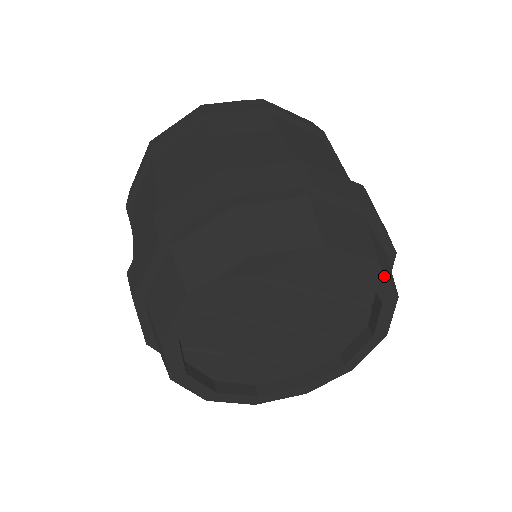
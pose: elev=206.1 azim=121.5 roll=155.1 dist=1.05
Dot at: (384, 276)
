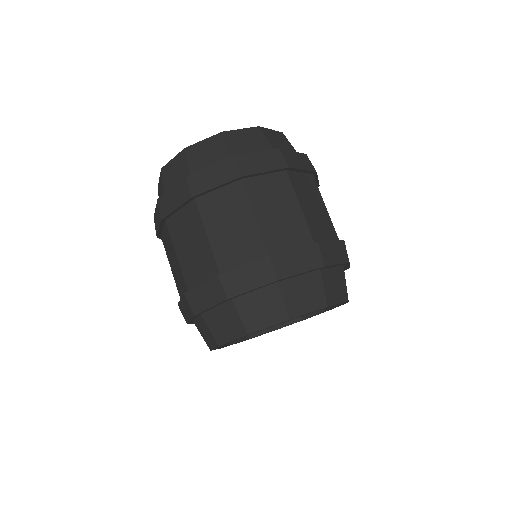
Dot at: occluded
